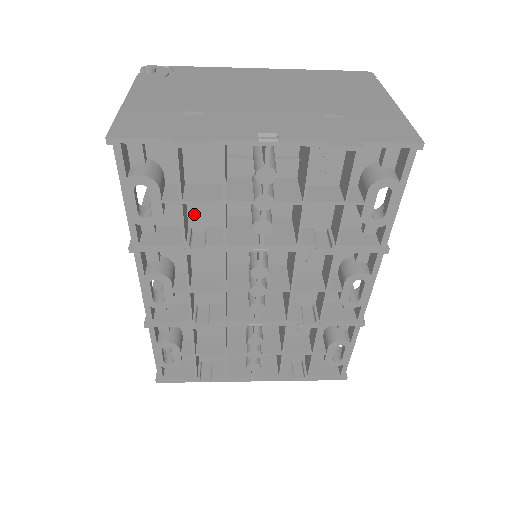
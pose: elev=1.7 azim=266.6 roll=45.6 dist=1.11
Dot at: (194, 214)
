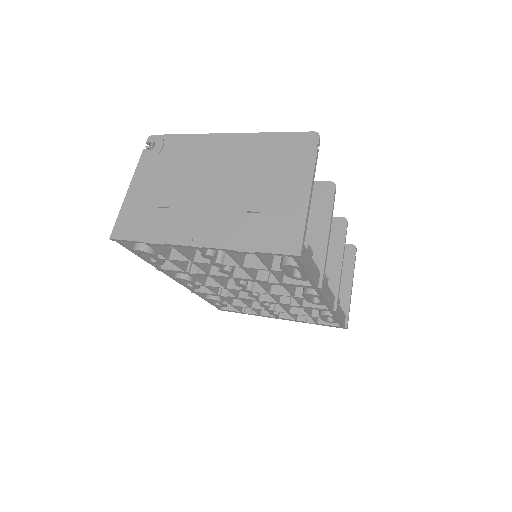
Dot at: occluded
